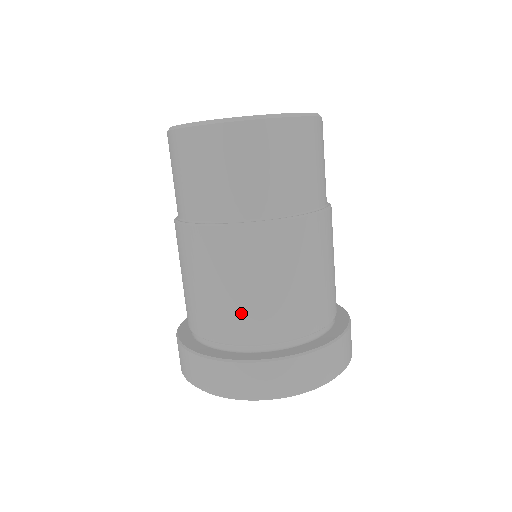
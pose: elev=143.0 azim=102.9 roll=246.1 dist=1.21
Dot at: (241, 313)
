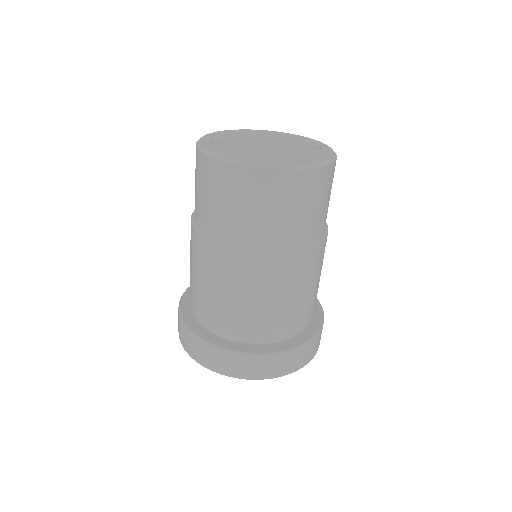
Dot at: (232, 313)
